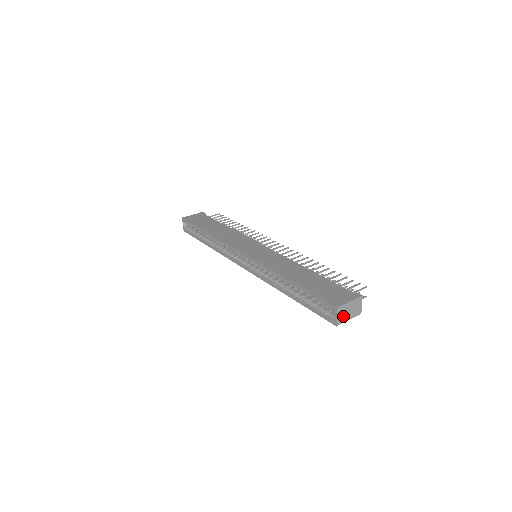
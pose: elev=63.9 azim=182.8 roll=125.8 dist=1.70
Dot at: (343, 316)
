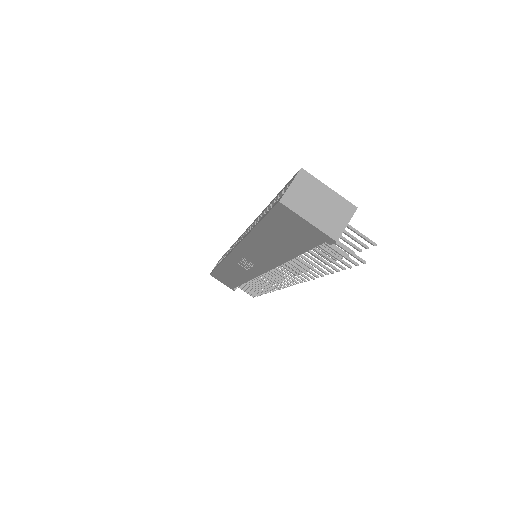
Dot at: (302, 199)
